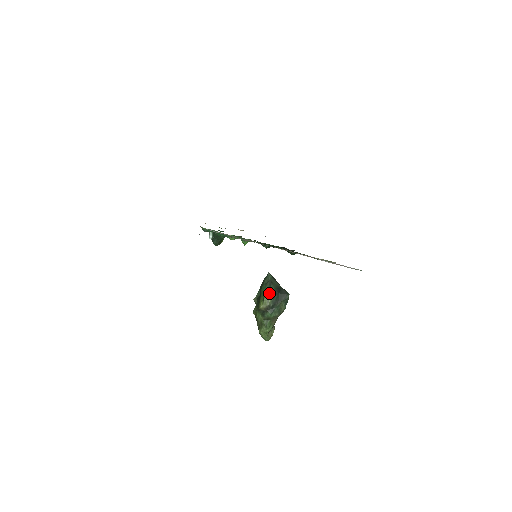
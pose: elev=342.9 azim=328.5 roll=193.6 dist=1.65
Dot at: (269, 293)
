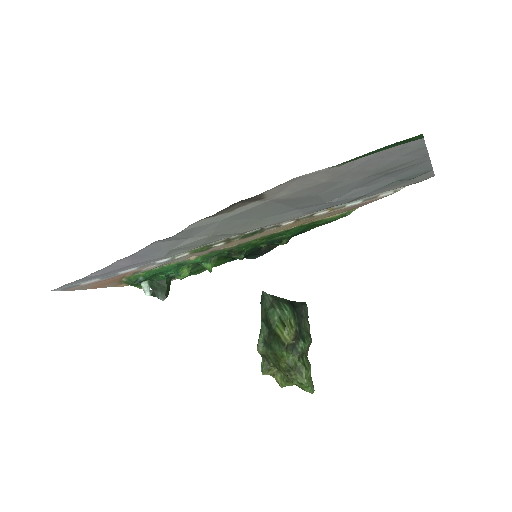
Dot at: (286, 314)
